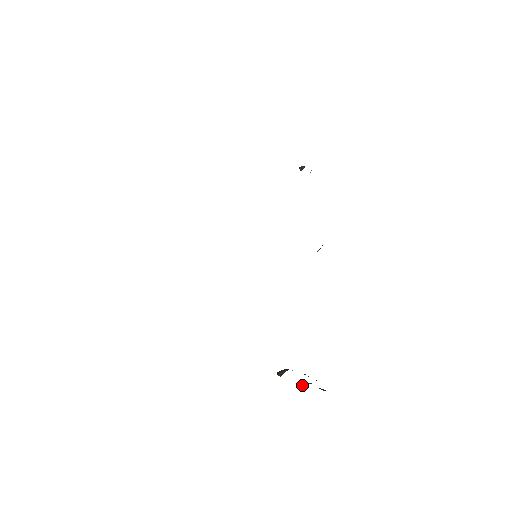
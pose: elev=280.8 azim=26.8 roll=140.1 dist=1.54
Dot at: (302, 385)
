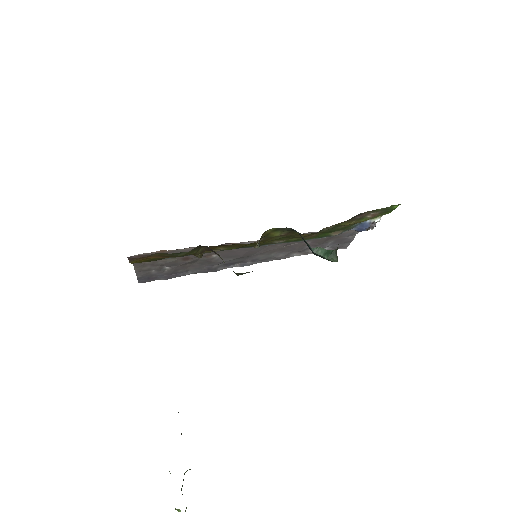
Dot at: occluded
